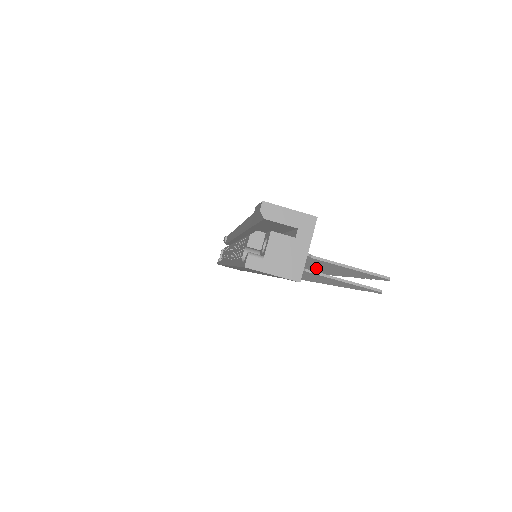
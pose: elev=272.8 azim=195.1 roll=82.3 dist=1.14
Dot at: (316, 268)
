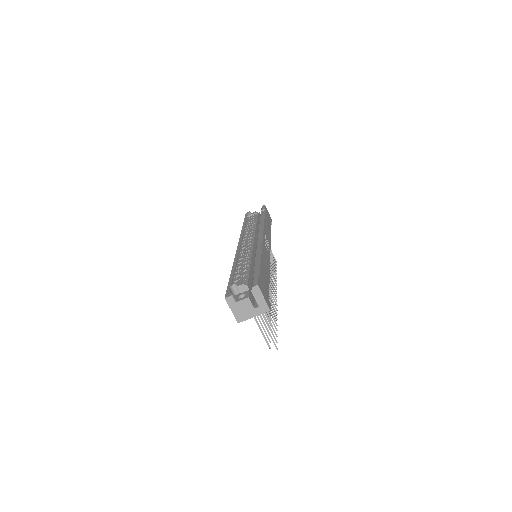
Dot at: (269, 299)
